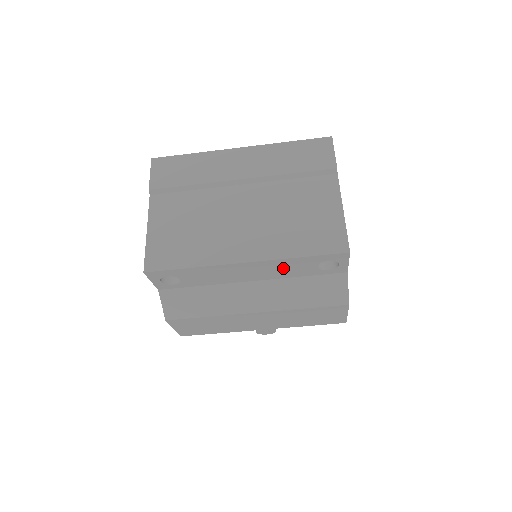
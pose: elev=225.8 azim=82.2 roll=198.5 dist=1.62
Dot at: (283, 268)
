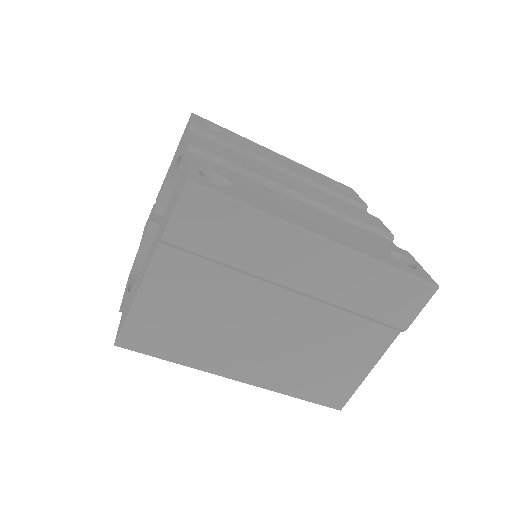
Dot at: occluded
